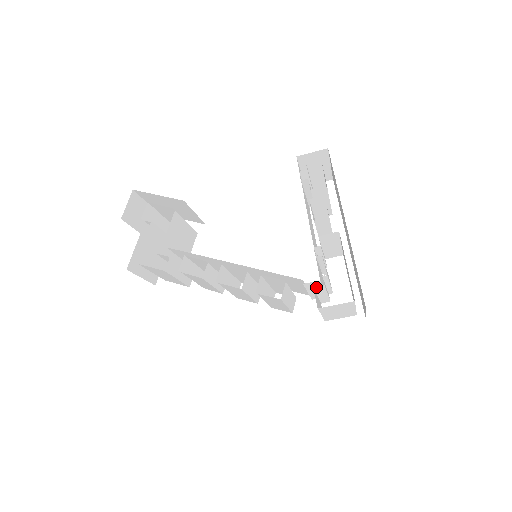
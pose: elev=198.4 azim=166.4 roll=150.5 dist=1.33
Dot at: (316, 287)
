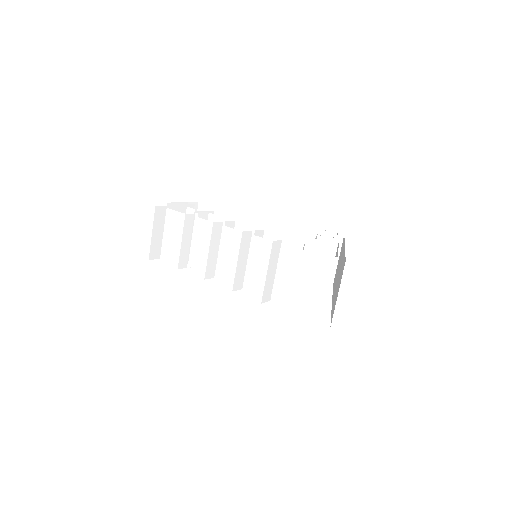
Dot at: (307, 246)
